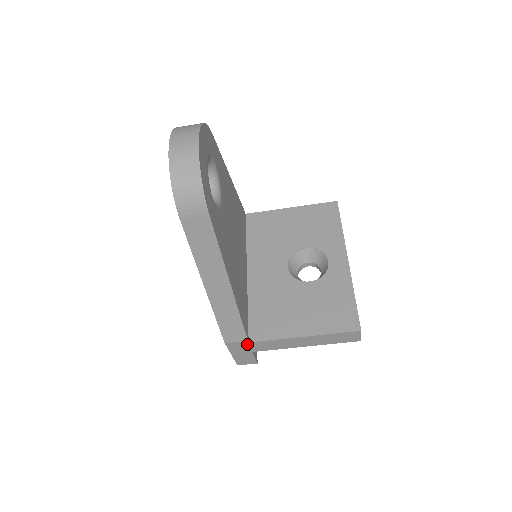
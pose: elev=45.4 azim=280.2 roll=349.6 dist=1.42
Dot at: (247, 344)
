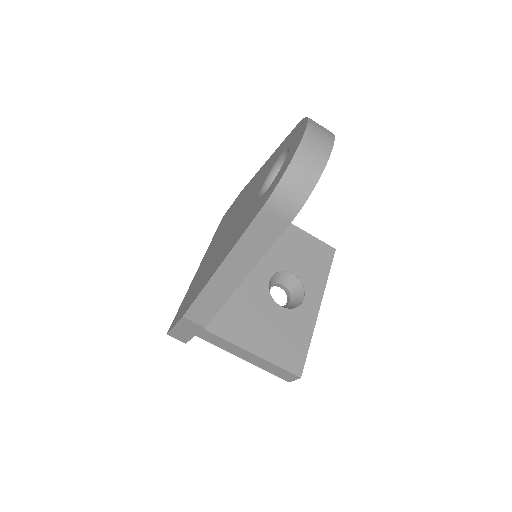
Dot at: (200, 329)
